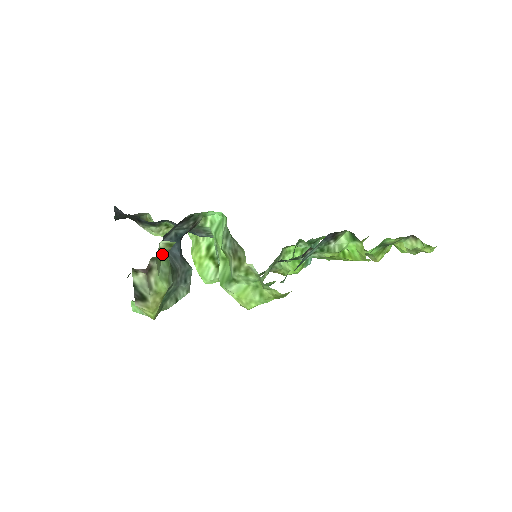
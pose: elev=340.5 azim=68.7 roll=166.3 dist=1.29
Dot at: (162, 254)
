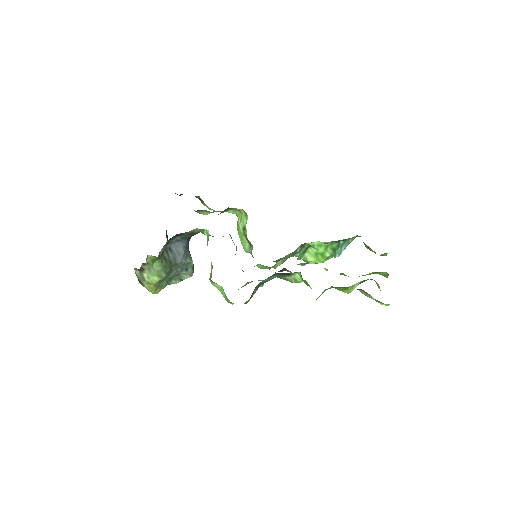
Dot at: (154, 259)
